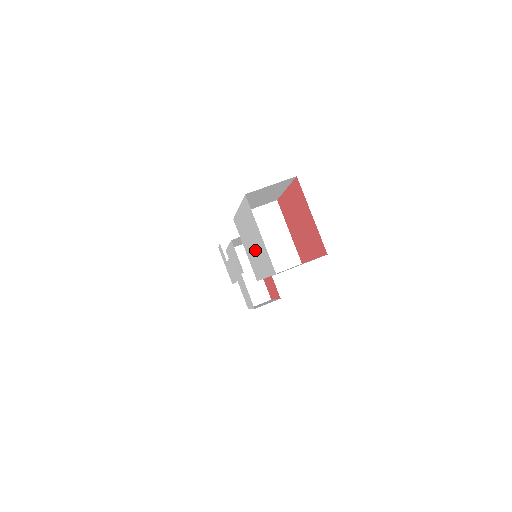
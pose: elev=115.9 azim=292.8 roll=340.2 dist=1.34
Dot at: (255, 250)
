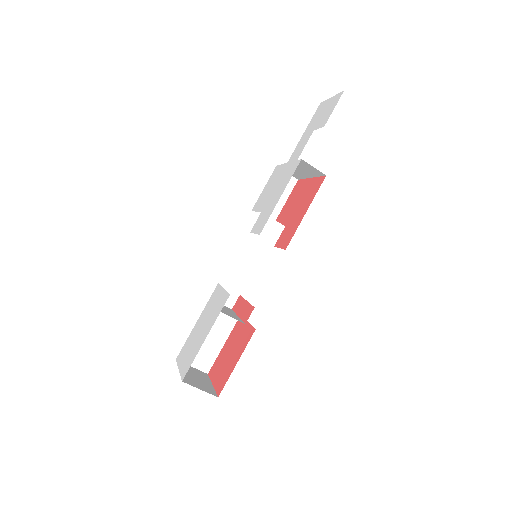
Dot at: (199, 330)
